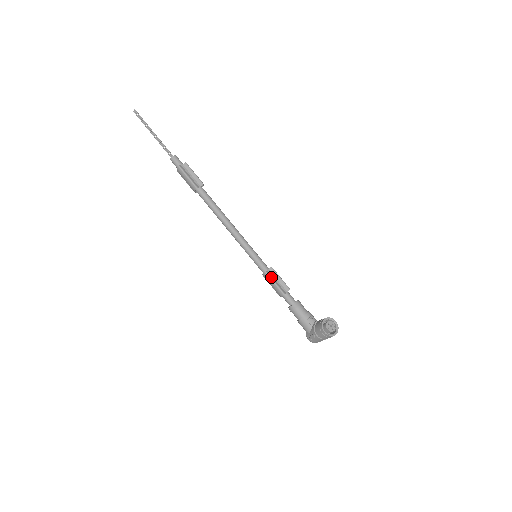
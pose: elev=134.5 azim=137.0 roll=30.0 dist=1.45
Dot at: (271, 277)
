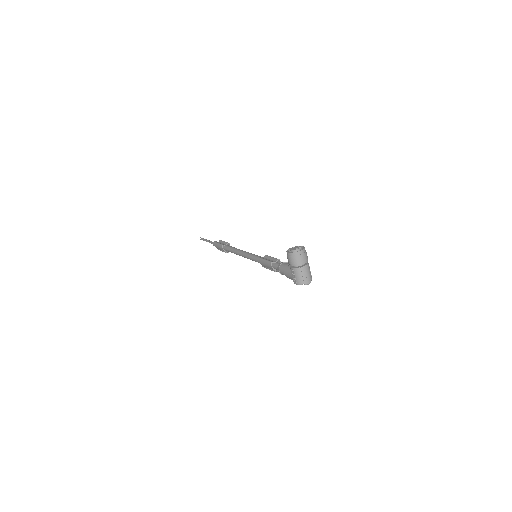
Dot at: (263, 258)
